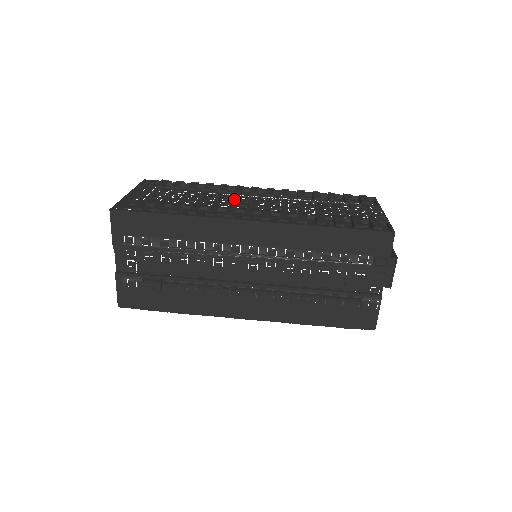
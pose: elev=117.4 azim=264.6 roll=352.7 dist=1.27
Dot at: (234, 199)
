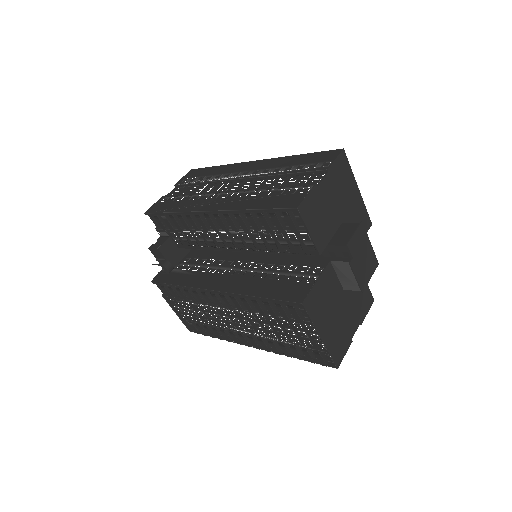
Dot at: occluded
